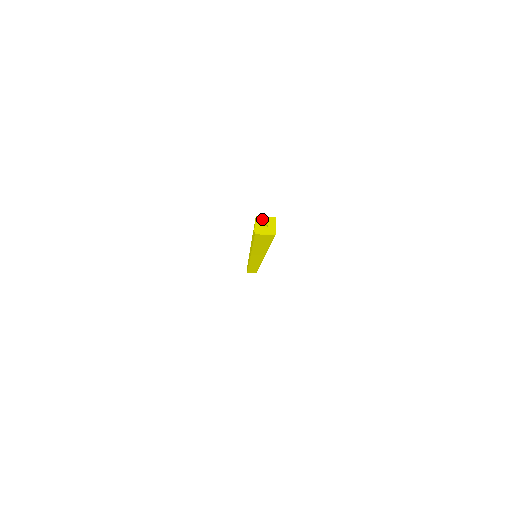
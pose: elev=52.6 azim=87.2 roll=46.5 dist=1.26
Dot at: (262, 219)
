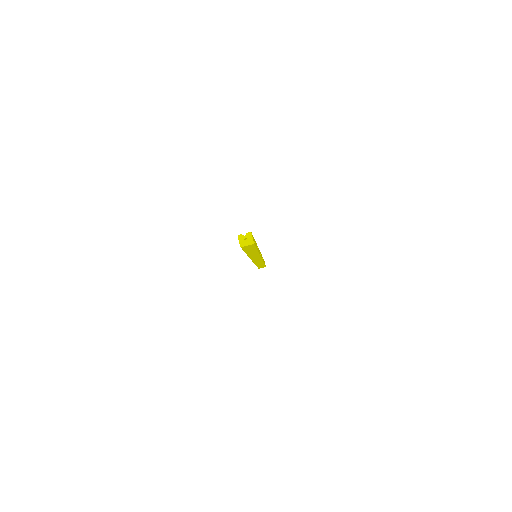
Dot at: (242, 236)
